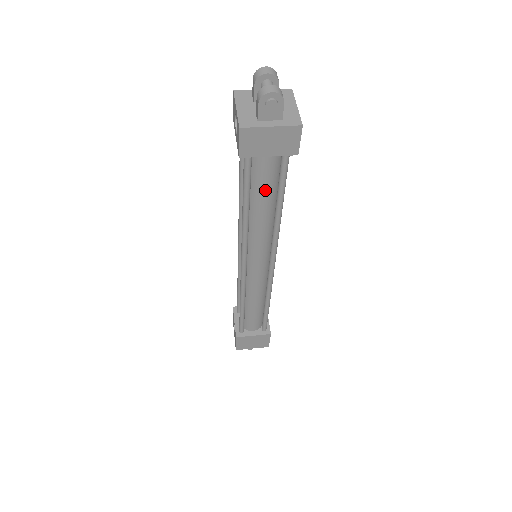
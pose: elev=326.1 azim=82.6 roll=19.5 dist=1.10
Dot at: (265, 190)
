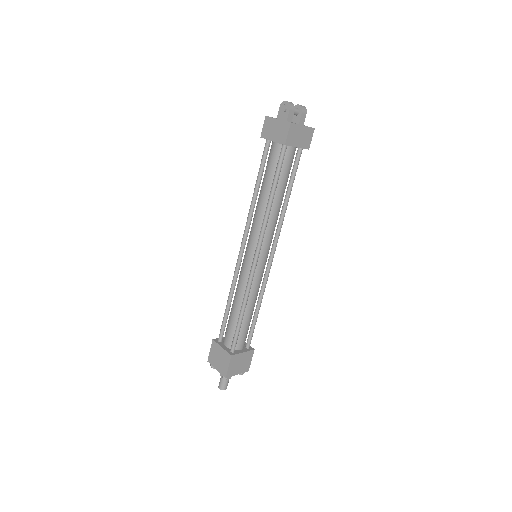
Dot at: (268, 175)
